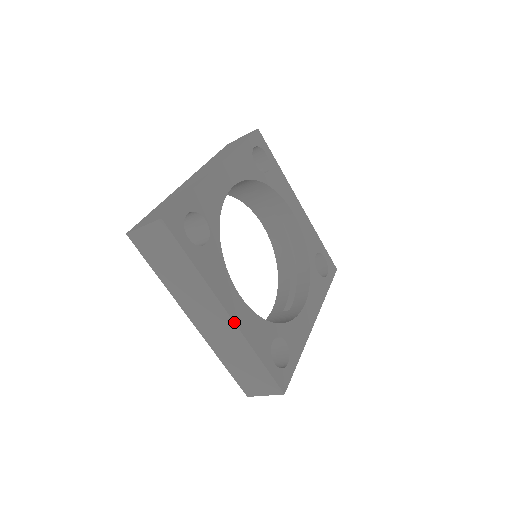
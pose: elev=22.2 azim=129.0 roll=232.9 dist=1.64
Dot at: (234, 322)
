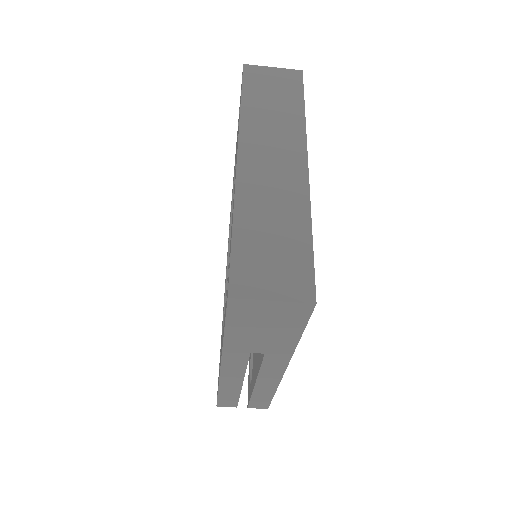
Dot at: (308, 174)
